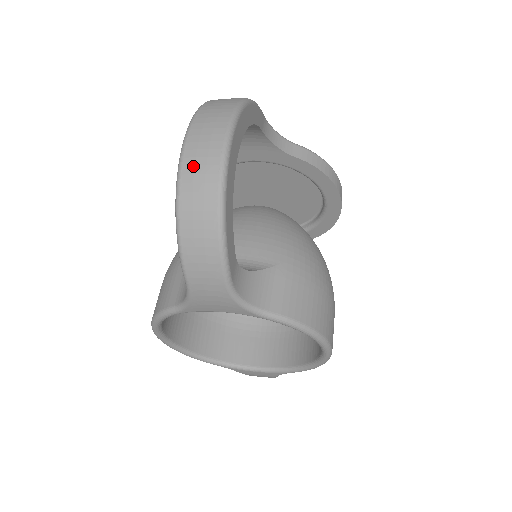
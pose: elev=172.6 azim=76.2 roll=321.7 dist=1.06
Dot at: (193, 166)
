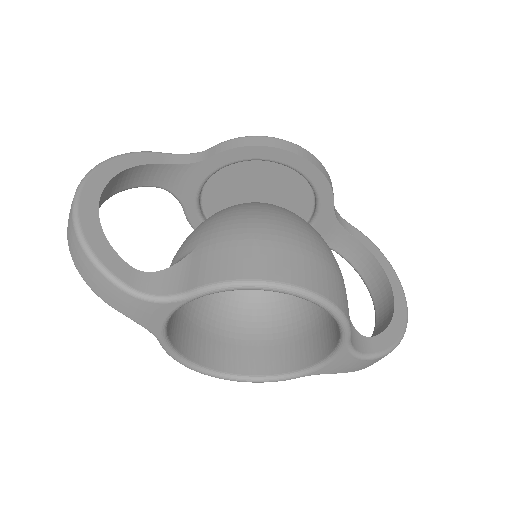
Dot at: (68, 229)
